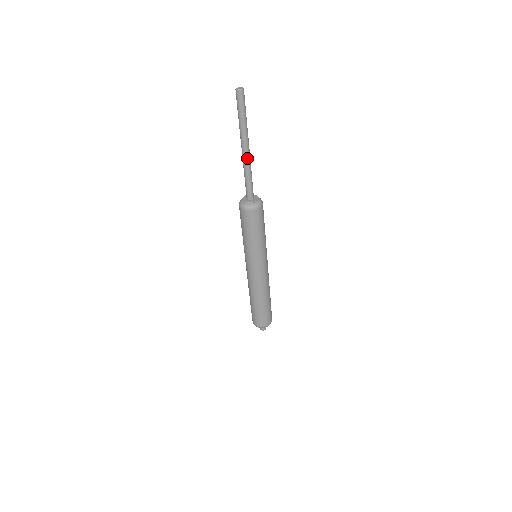
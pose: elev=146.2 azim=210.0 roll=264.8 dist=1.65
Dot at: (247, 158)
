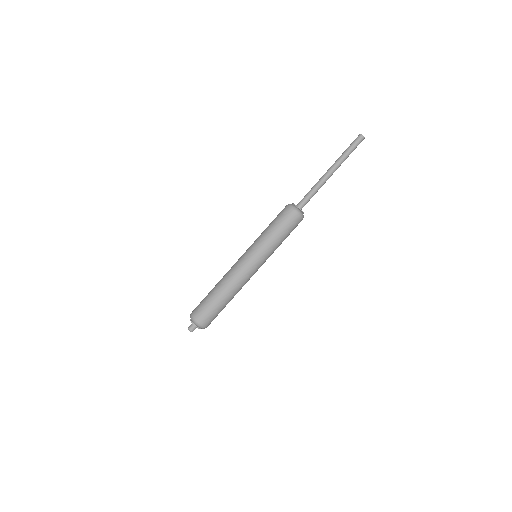
Dot at: (325, 178)
